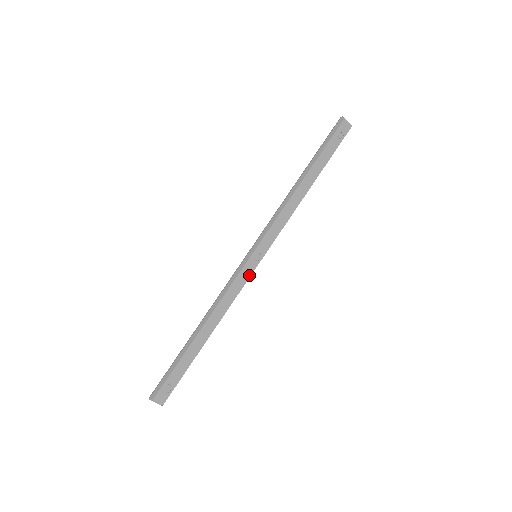
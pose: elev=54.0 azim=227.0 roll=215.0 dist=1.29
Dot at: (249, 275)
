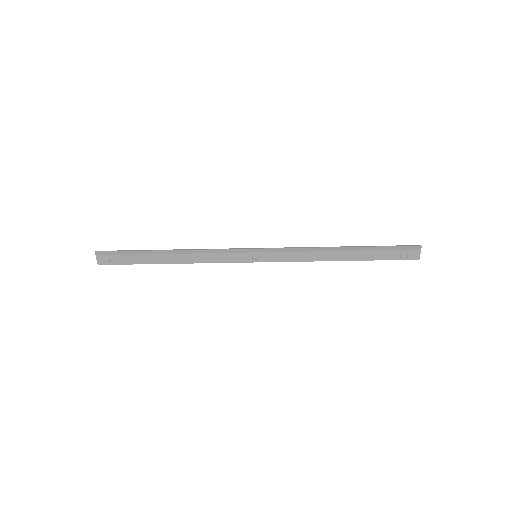
Dot at: (237, 261)
